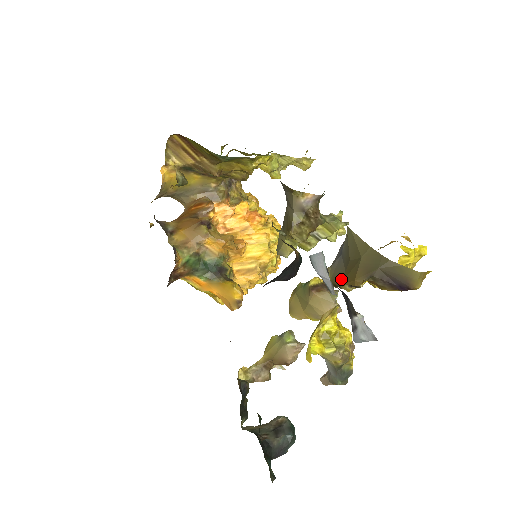
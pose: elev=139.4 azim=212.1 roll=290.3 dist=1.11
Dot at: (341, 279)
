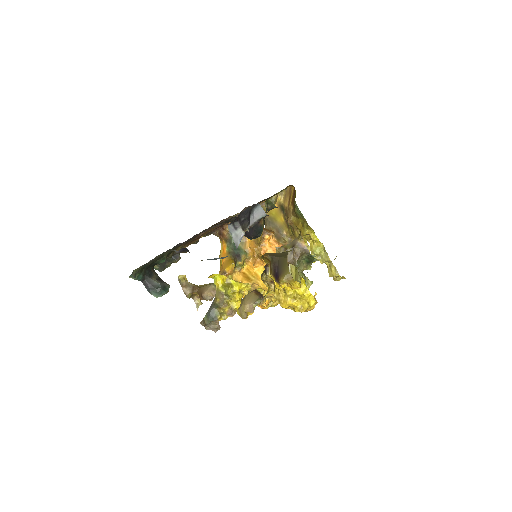
Dot at: occluded
